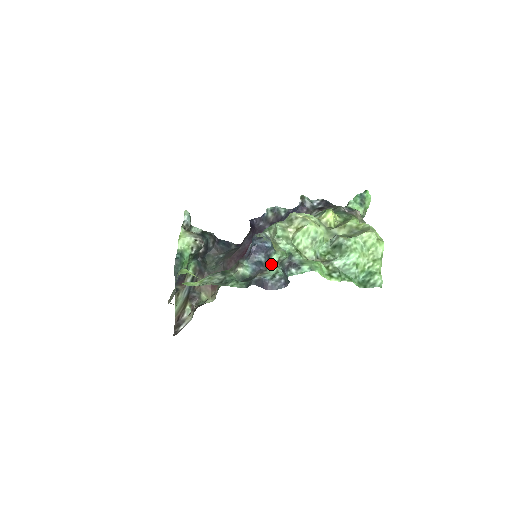
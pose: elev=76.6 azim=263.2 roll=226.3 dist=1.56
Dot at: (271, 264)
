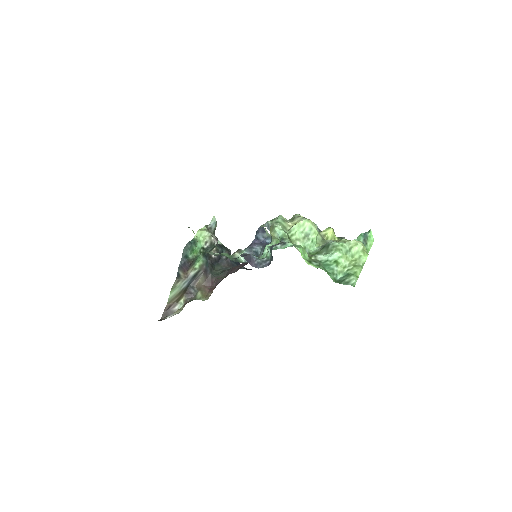
Dot at: (264, 251)
